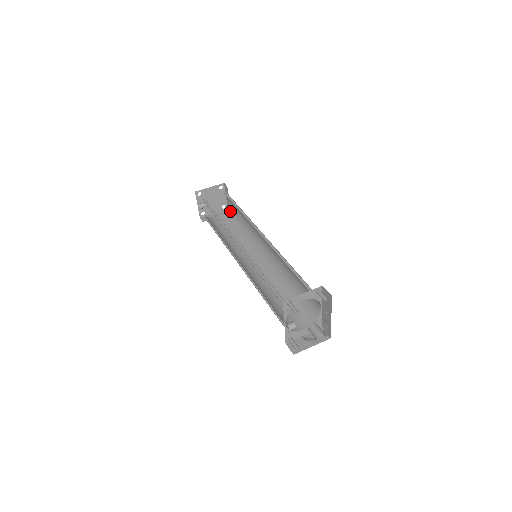
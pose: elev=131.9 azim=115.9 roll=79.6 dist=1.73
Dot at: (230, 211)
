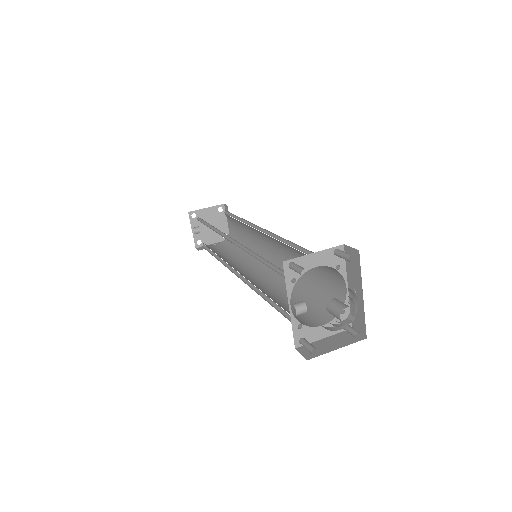
Dot at: (231, 235)
